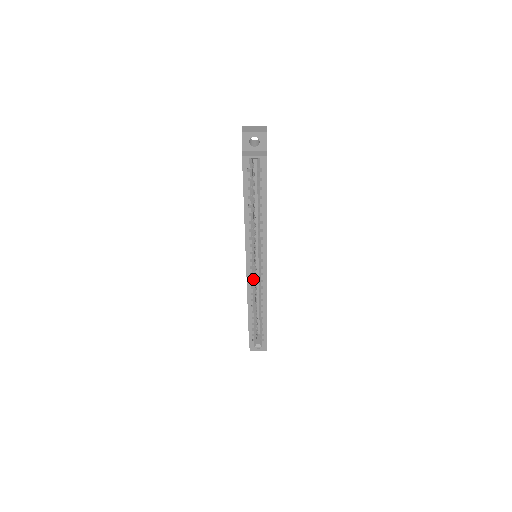
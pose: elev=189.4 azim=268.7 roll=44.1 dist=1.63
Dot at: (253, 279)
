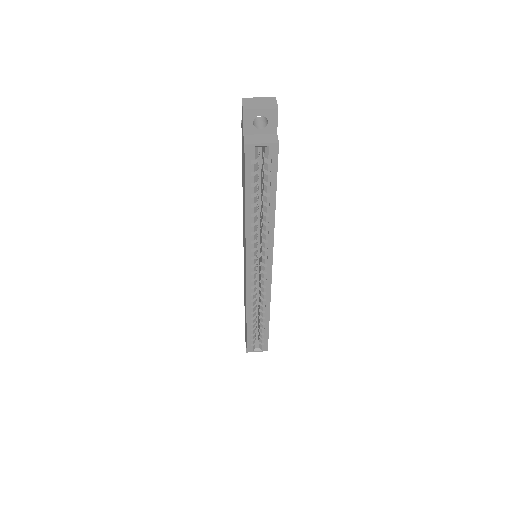
Dot at: occluded
